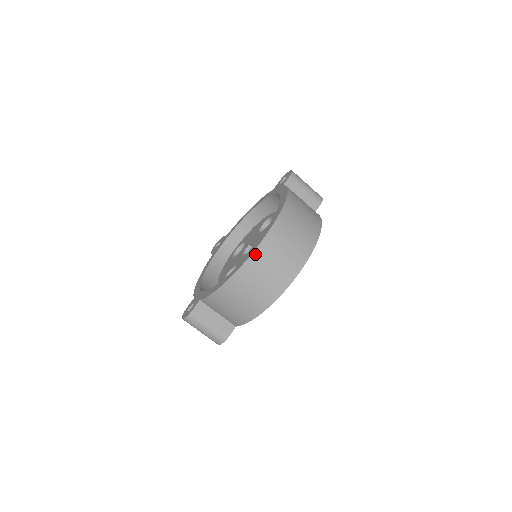
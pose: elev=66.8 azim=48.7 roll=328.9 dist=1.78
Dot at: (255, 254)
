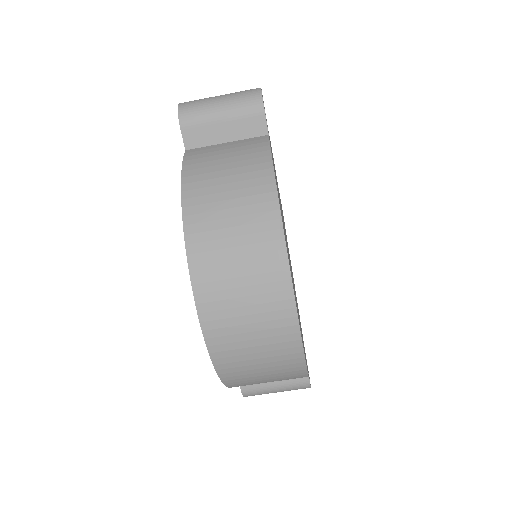
Dot at: (213, 350)
